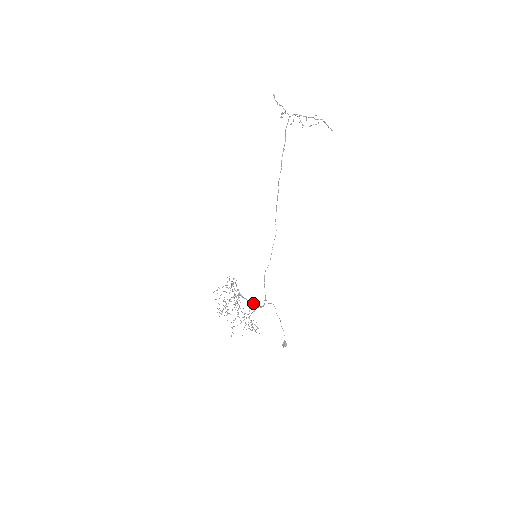
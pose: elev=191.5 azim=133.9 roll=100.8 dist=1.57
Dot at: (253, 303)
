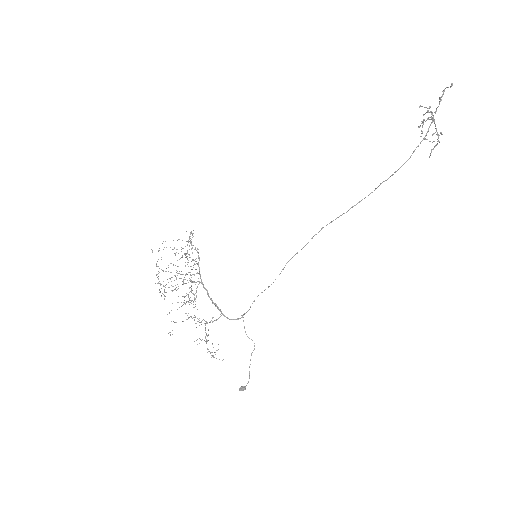
Dot at: (216, 305)
